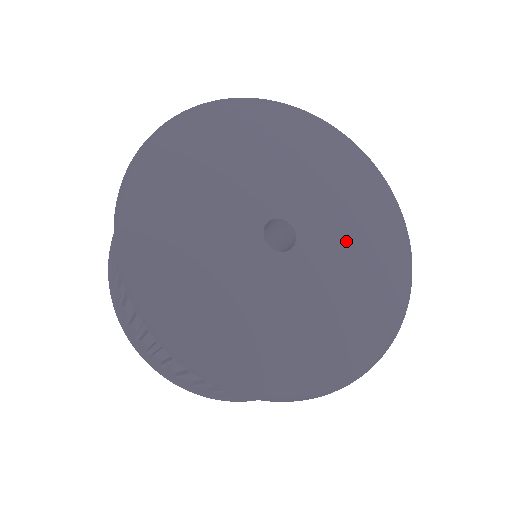
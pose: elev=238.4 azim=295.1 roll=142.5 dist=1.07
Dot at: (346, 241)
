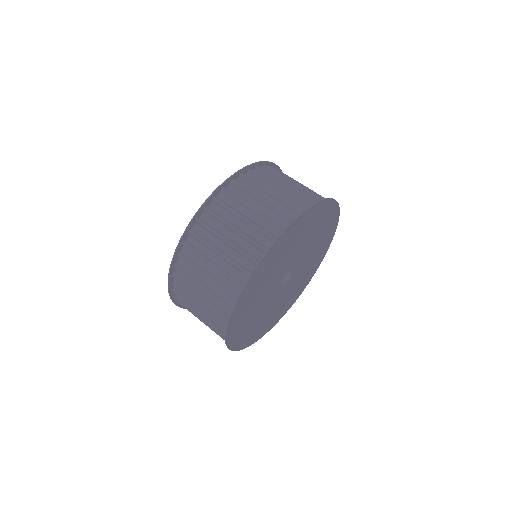
Dot at: (307, 265)
